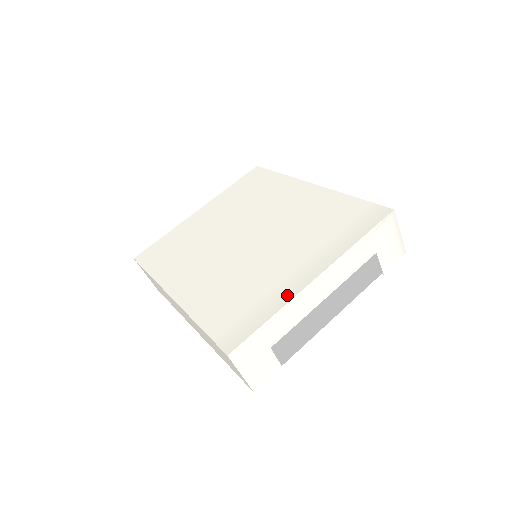
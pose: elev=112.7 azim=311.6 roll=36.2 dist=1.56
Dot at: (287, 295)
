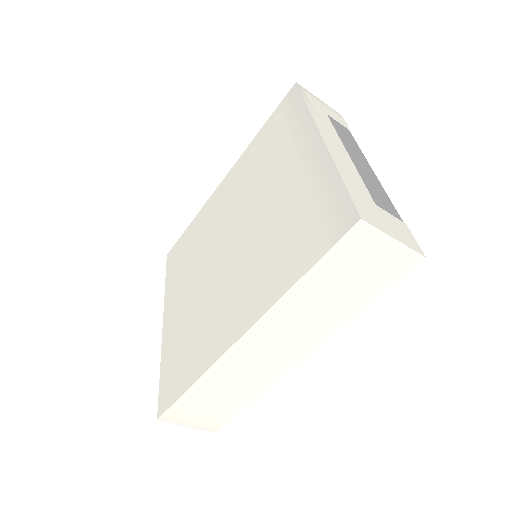
Dot at: (322, 162)
